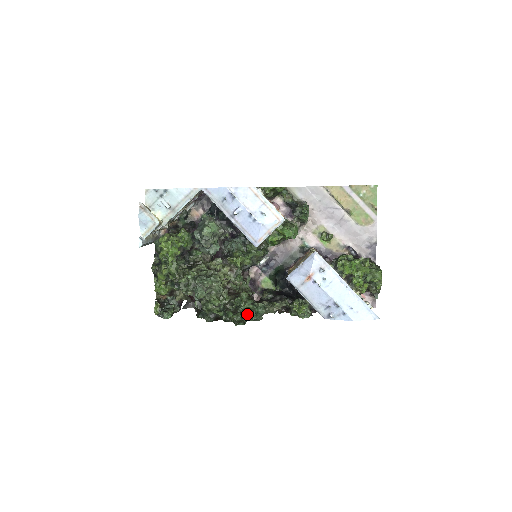
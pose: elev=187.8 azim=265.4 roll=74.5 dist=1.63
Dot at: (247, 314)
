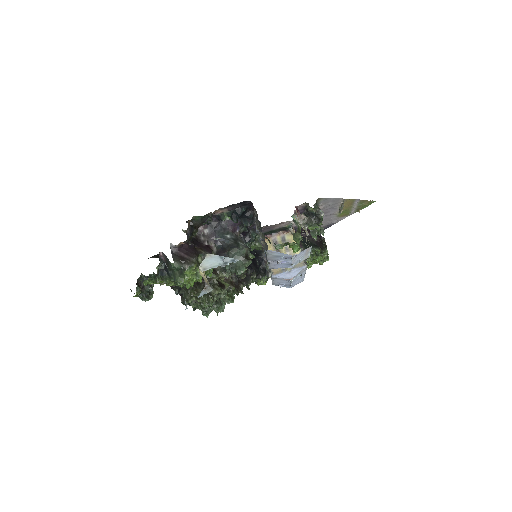
Dot at: occluded
